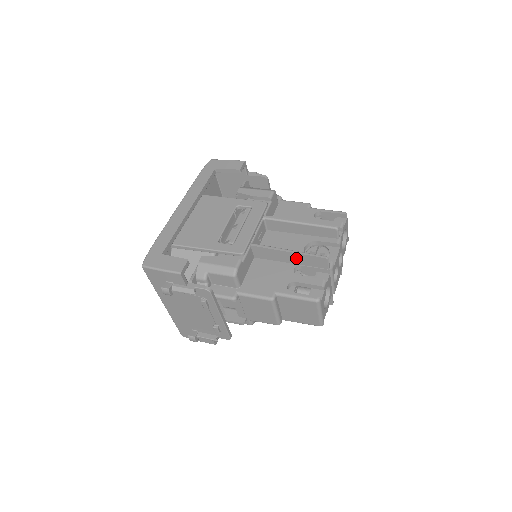
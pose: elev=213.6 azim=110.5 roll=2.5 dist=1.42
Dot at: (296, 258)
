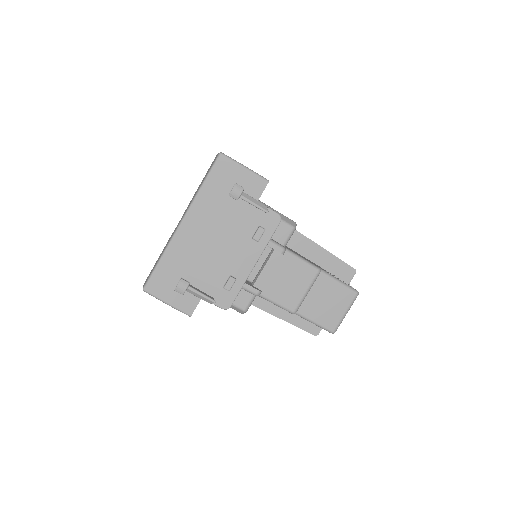
Dot at: (326, 259)
